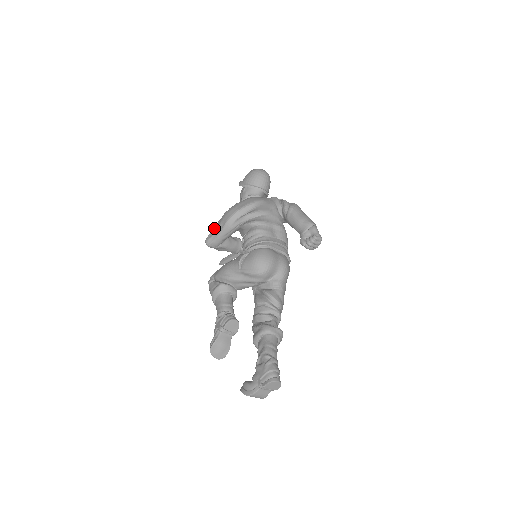
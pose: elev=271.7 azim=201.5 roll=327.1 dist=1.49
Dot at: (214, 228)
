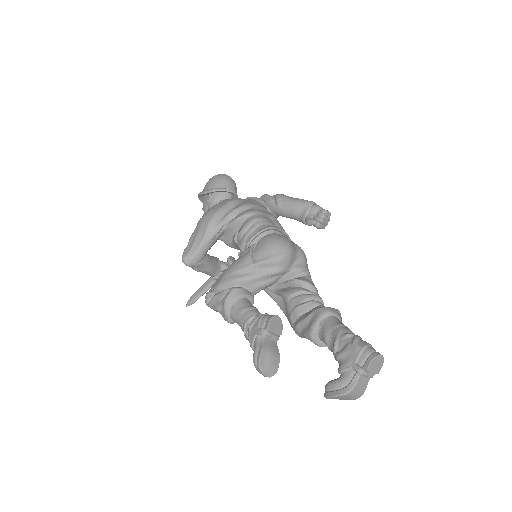
Dot at: (189, 241)
